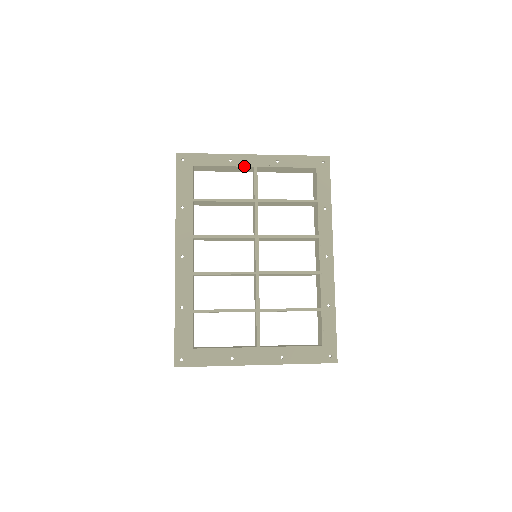
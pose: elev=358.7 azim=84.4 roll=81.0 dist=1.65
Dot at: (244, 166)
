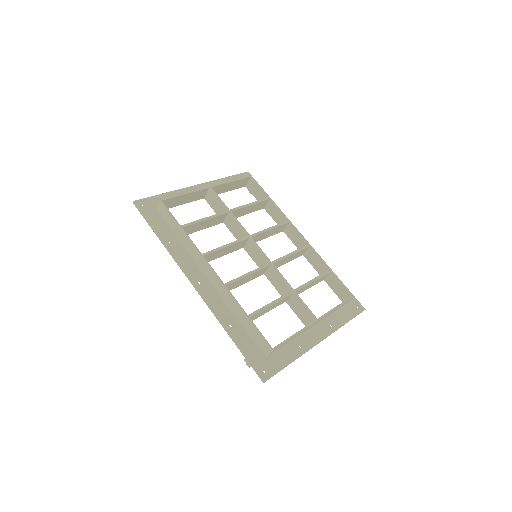
Dot at: (201, 189)
